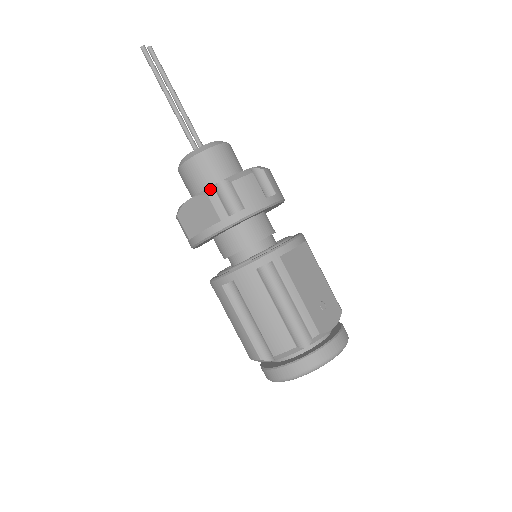
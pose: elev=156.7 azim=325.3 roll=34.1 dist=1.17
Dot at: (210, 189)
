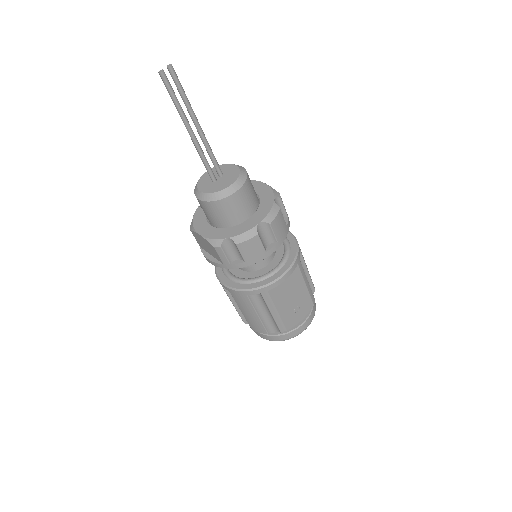
Dot at: (217, 243)
